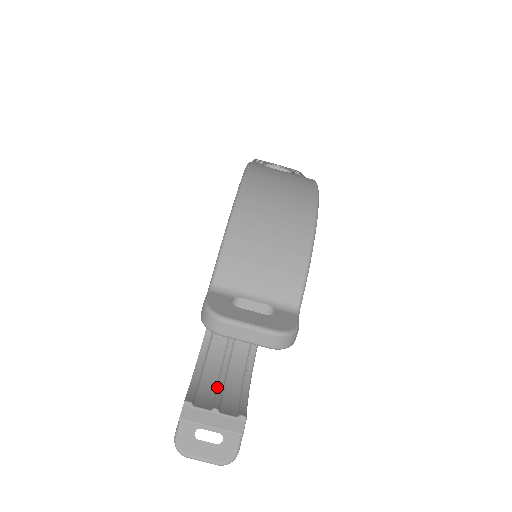
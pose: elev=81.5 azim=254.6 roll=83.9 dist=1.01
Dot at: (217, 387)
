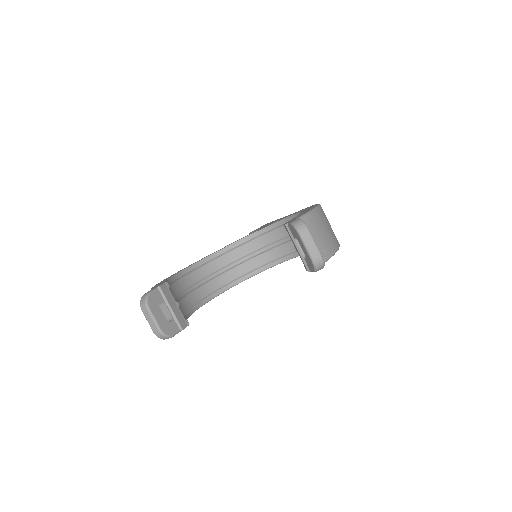
Dot at: (175, 299)
